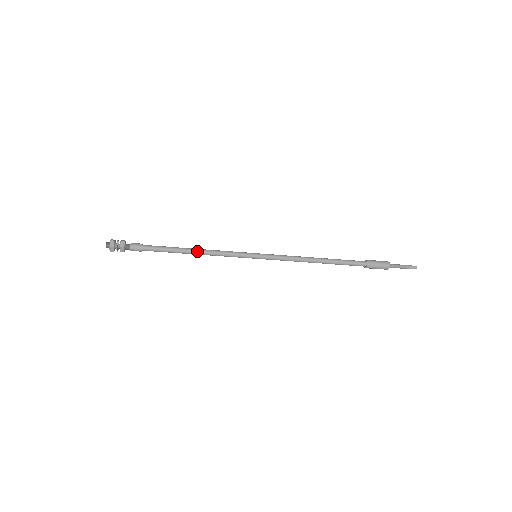
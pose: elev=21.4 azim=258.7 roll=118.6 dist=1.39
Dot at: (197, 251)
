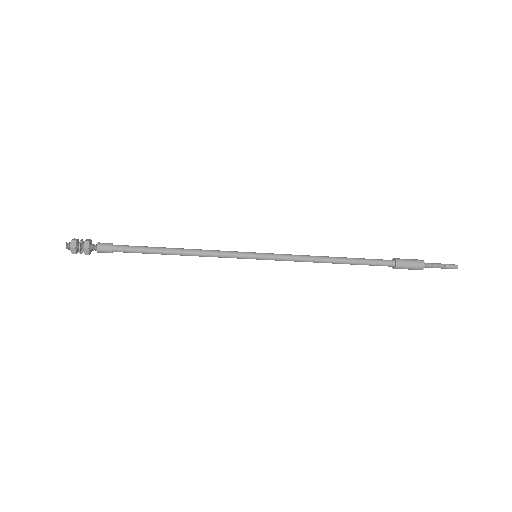
Dot at: (181, 251)
